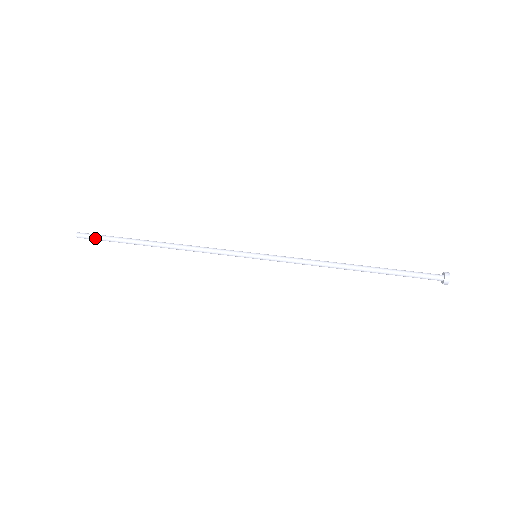
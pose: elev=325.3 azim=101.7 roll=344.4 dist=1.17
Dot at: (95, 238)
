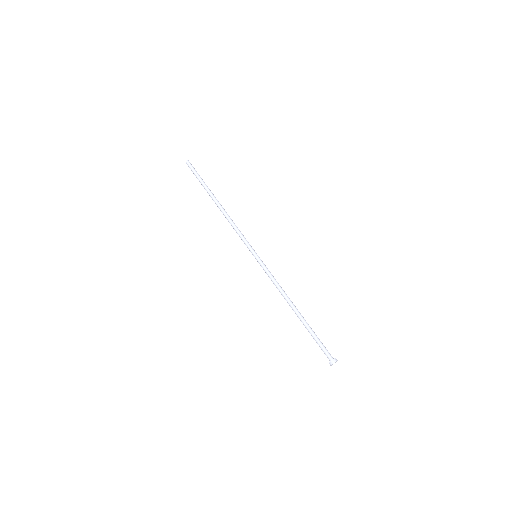
Dot at: (193, 173)
